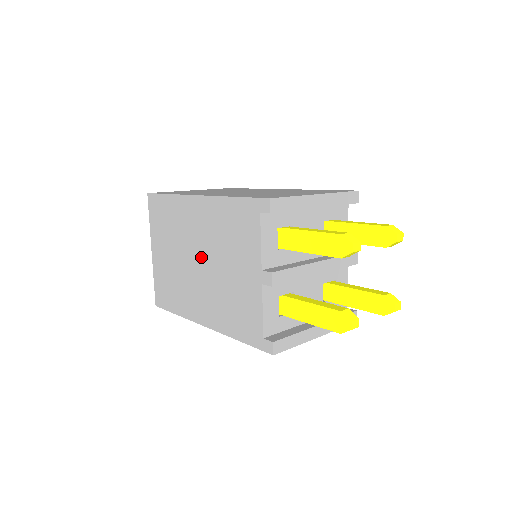
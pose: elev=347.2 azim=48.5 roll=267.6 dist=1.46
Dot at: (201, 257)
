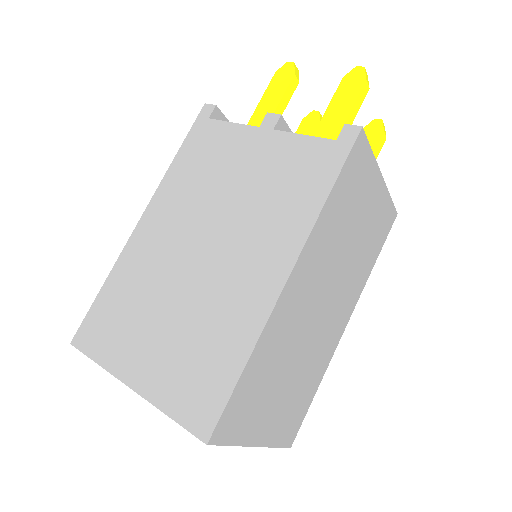
Dot at: (199, 240)
